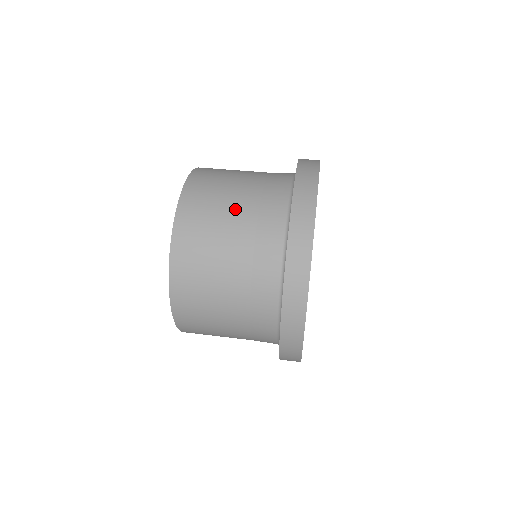
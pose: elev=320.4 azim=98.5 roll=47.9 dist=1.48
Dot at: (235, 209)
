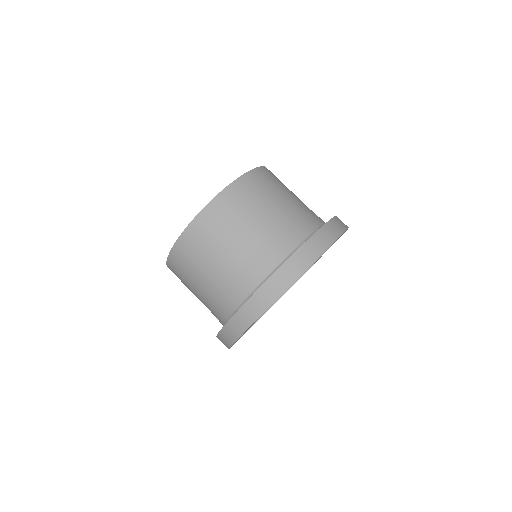
Dot at: (220, 262)
